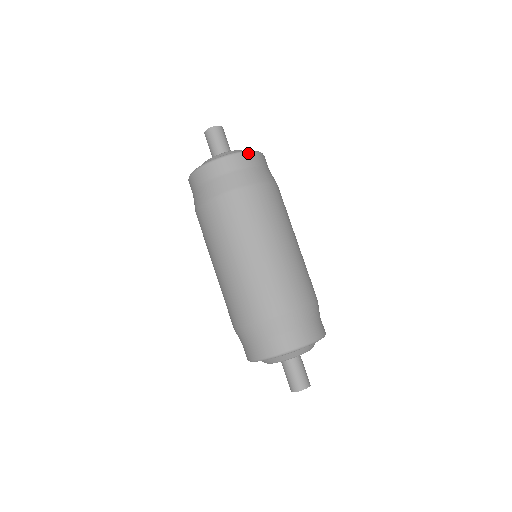
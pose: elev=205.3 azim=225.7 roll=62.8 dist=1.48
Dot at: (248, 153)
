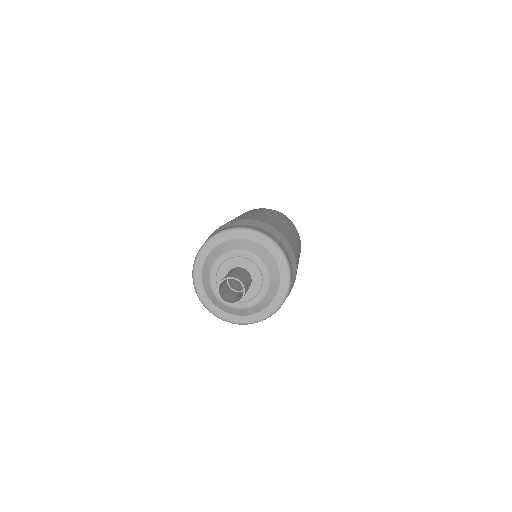
Dot at: occluded
